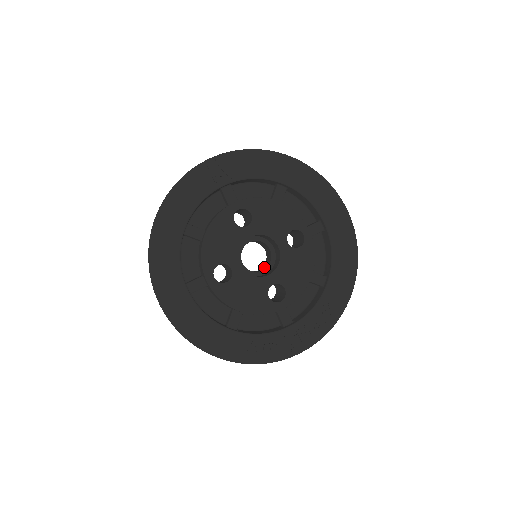
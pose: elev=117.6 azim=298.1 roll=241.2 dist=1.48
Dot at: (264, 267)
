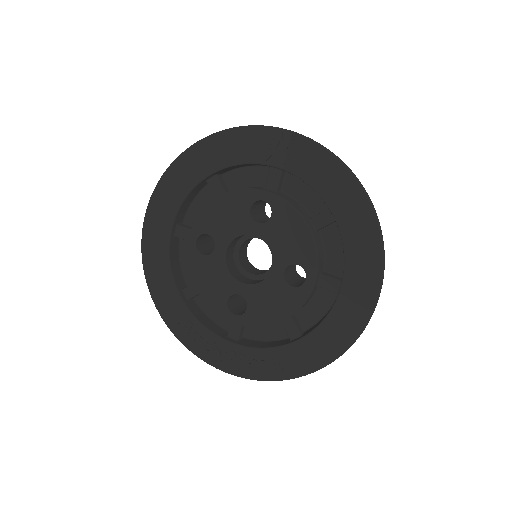
Dot at: (260, 272)
